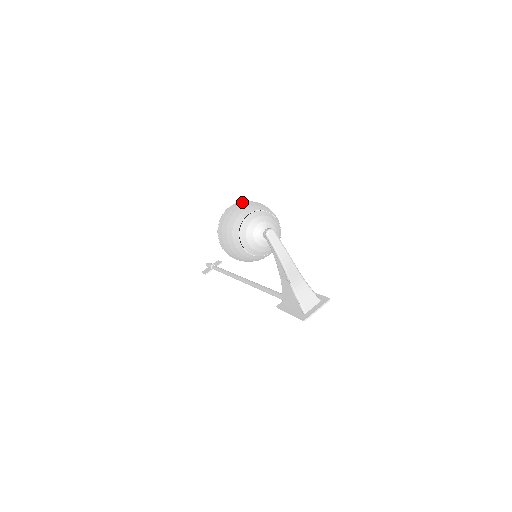
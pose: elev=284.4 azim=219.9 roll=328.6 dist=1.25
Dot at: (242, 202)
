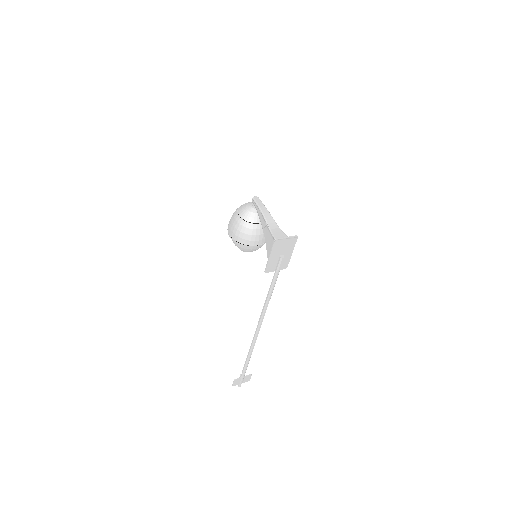
Dot at: occluded
